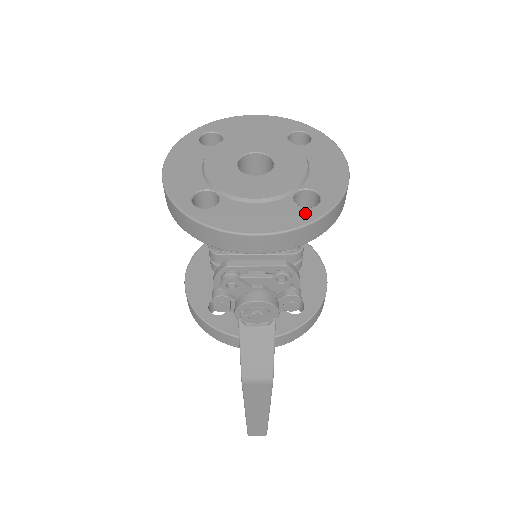
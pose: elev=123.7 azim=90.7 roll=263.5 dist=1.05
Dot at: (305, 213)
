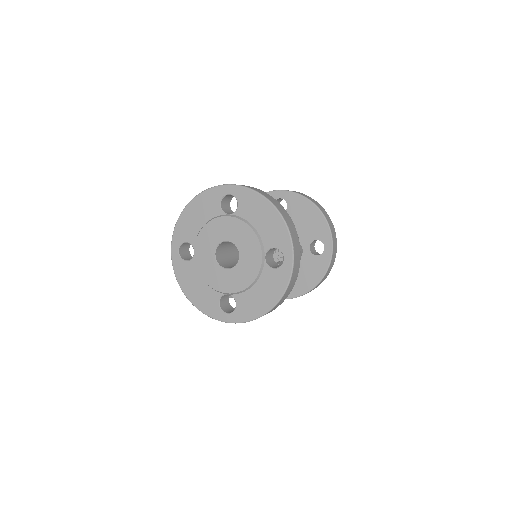
Dot at: (216, 311)
